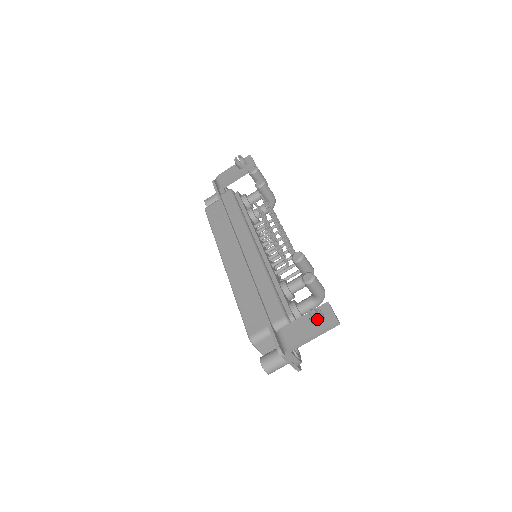
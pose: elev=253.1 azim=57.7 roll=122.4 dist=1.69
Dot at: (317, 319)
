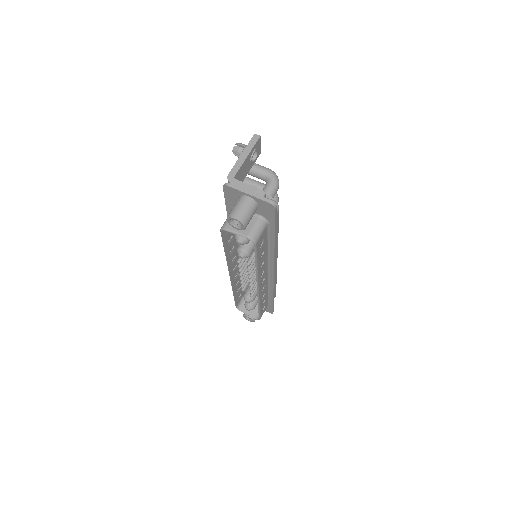
Dot at: (253, 161)
